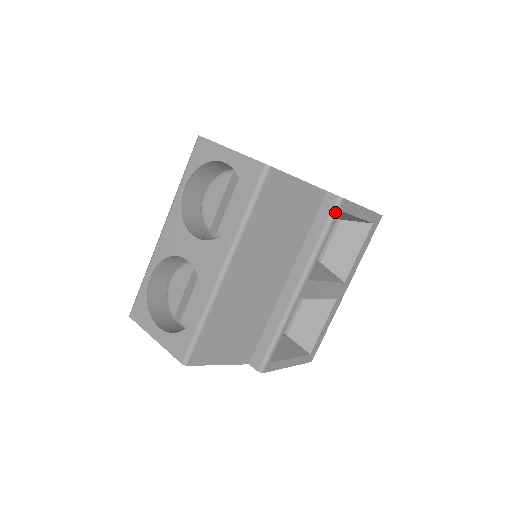
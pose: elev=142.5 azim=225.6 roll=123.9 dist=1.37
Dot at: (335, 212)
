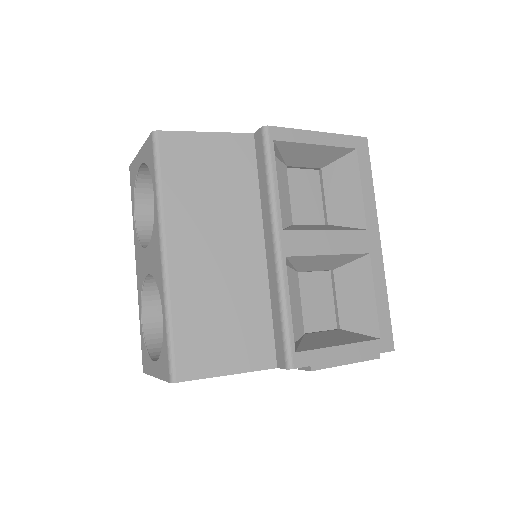
Dot at: (267, 144)
